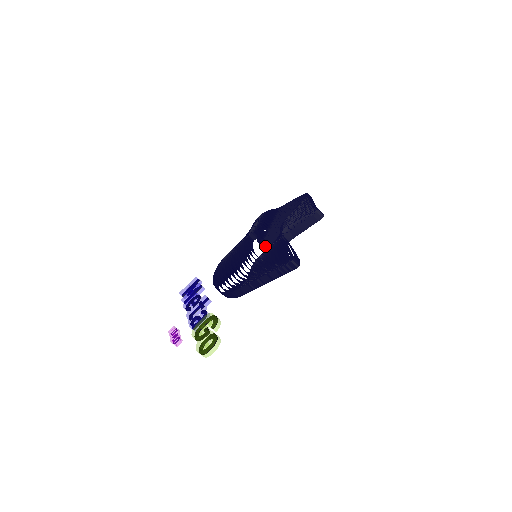
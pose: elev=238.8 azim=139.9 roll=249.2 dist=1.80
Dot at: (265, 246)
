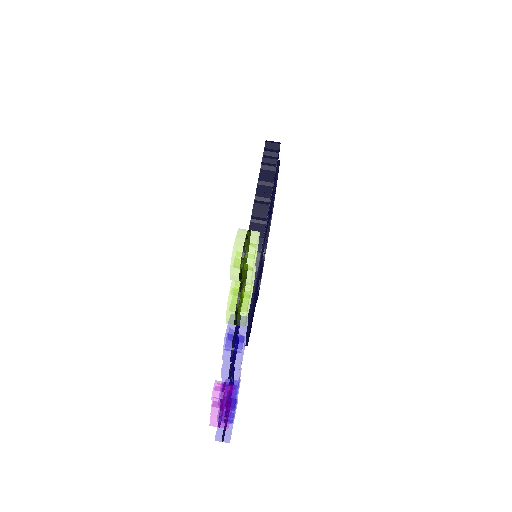
Dot at: occluded
